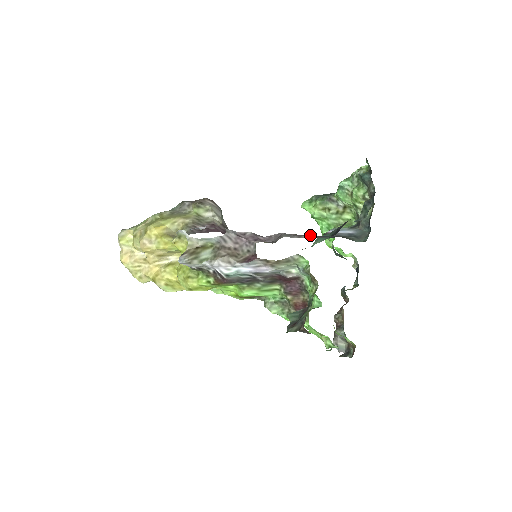
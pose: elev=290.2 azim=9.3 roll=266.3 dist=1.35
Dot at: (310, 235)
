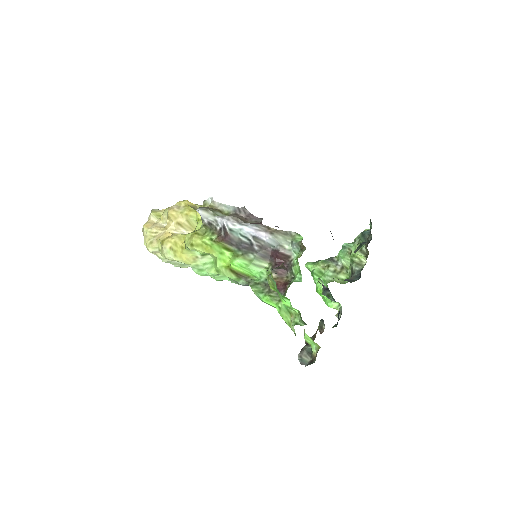
Dot at: occluded
